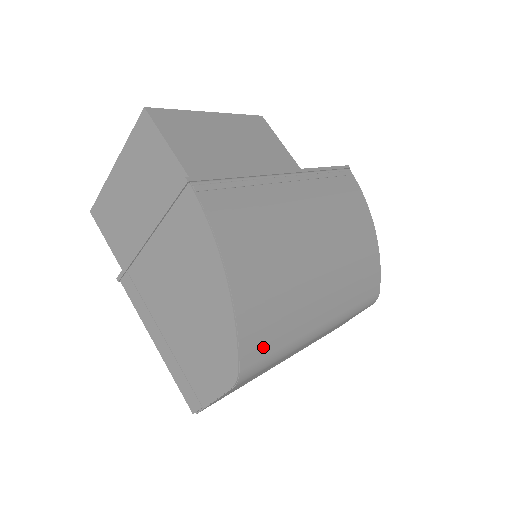
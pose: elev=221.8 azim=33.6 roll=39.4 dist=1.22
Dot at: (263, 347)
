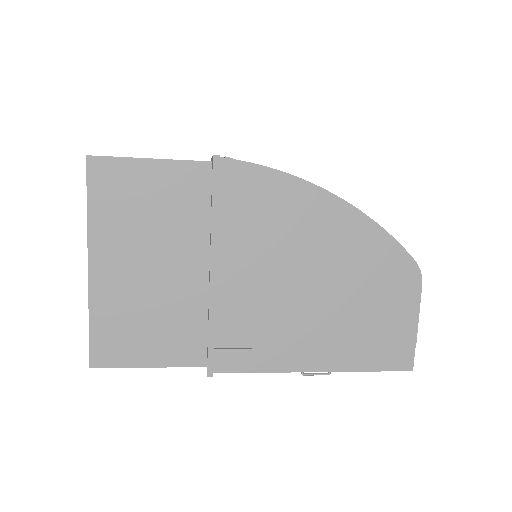
Dot at: occluded
